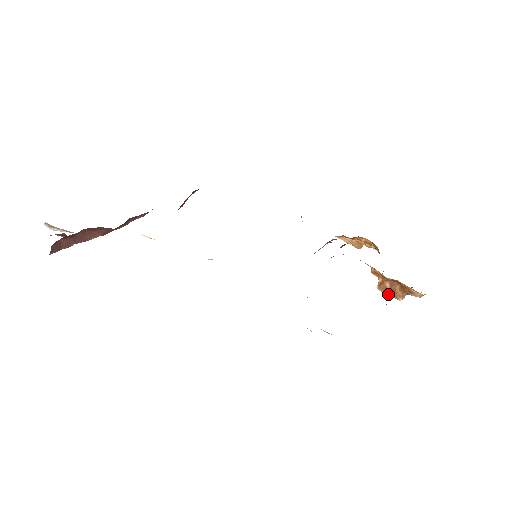
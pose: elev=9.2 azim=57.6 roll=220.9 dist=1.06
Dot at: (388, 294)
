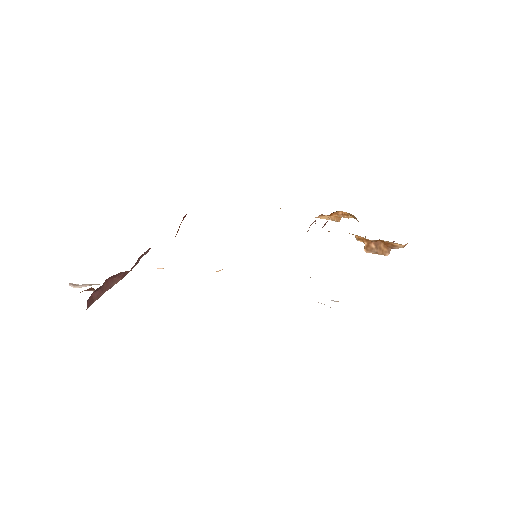
Dot at: (376, 253)
